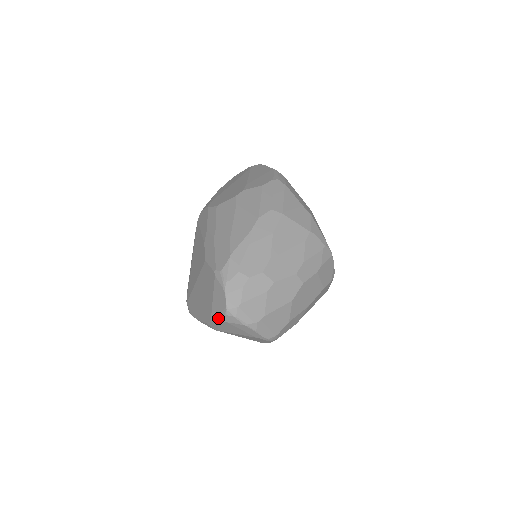
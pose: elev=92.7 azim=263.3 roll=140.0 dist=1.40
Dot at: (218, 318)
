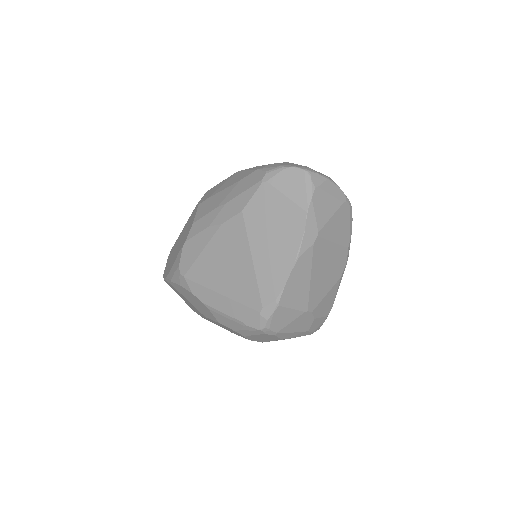
Dot at: (309, 193)
